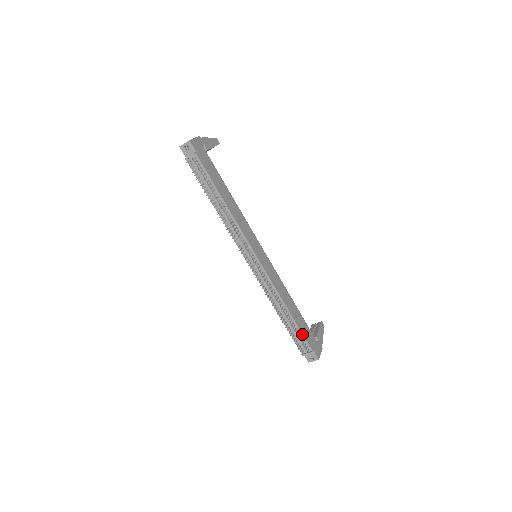
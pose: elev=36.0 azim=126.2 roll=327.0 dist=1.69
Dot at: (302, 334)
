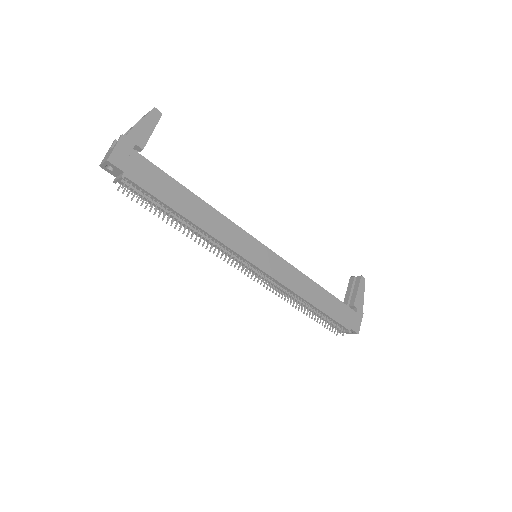
Dot at: (333, 320)
